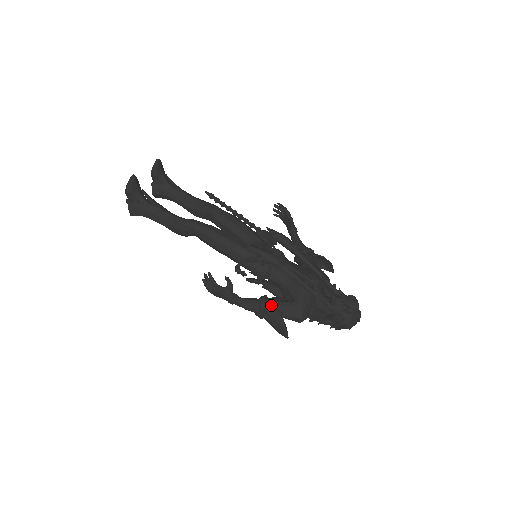
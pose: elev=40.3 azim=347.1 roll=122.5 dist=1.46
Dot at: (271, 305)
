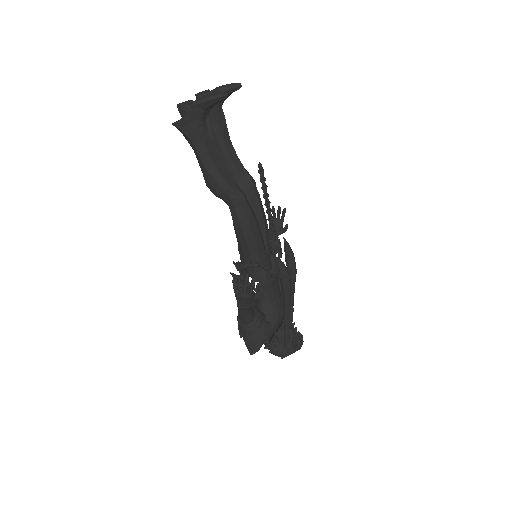
Dot at: (262, 323)
